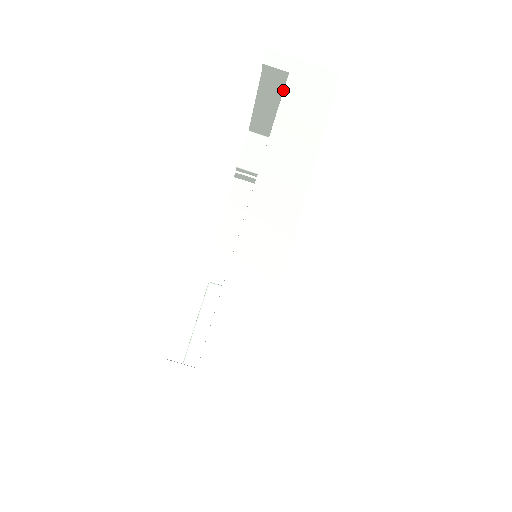
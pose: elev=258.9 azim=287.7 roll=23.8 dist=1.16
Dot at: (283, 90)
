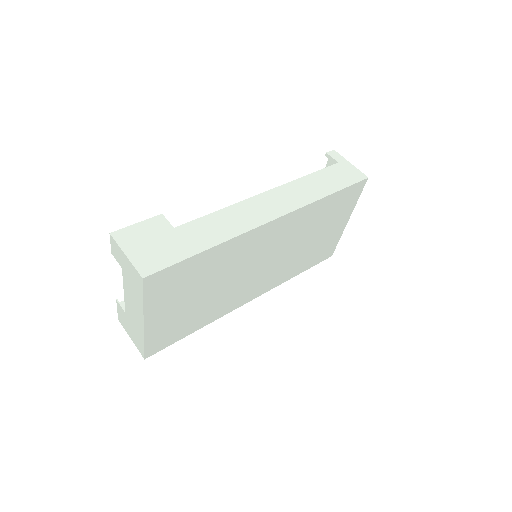
Dot at: occluded
